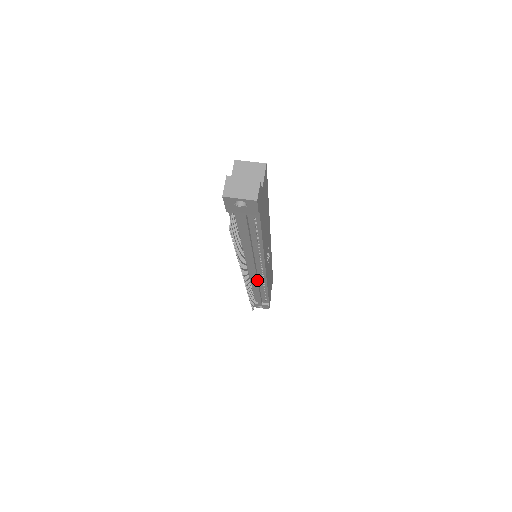
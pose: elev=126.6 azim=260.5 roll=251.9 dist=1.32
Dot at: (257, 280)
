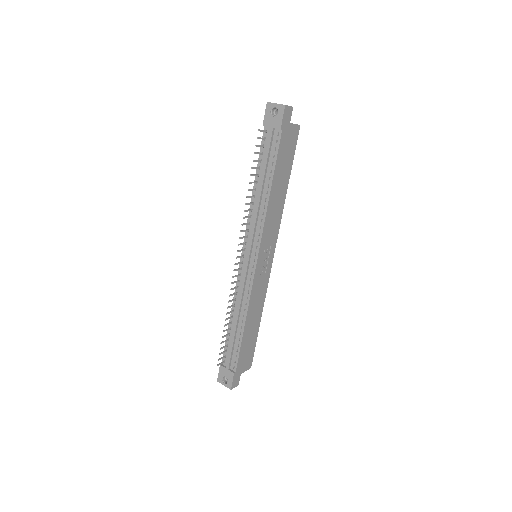
Dot at: (245, 281)
